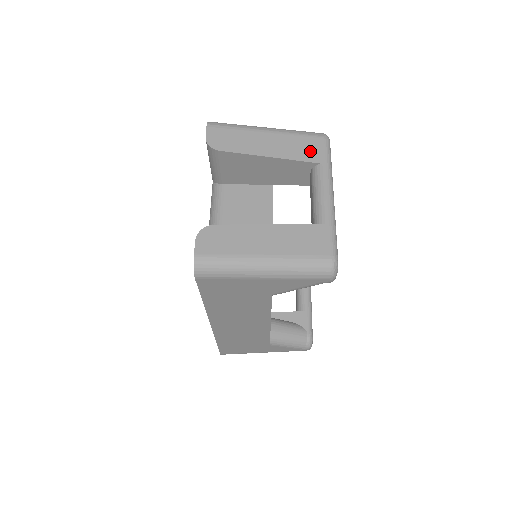
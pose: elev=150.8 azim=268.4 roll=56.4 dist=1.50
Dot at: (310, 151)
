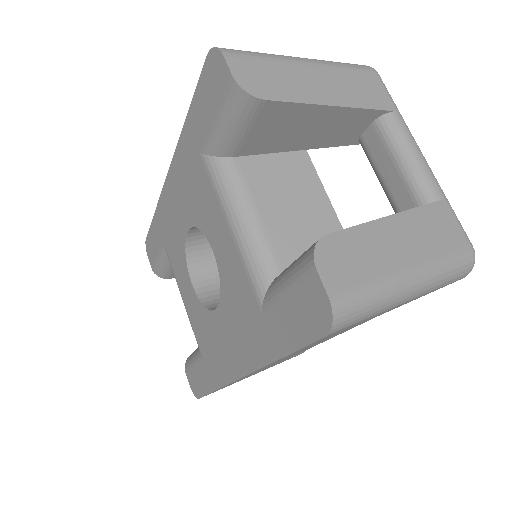
Dot at: (372, 93)
